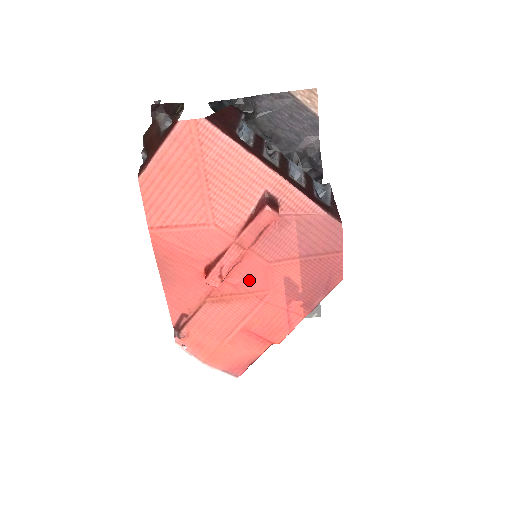
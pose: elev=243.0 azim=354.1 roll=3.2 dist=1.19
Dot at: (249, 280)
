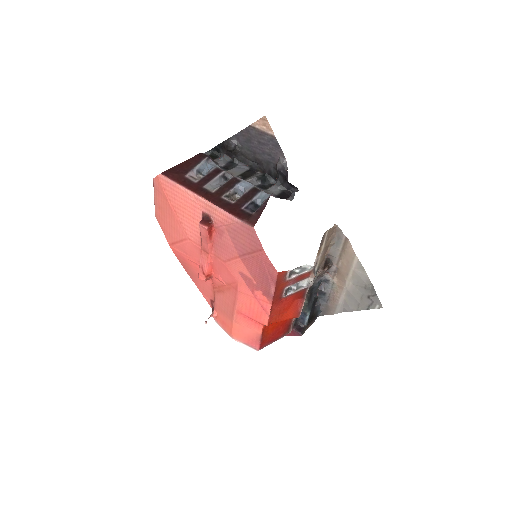
Dot at: (223, 275)
